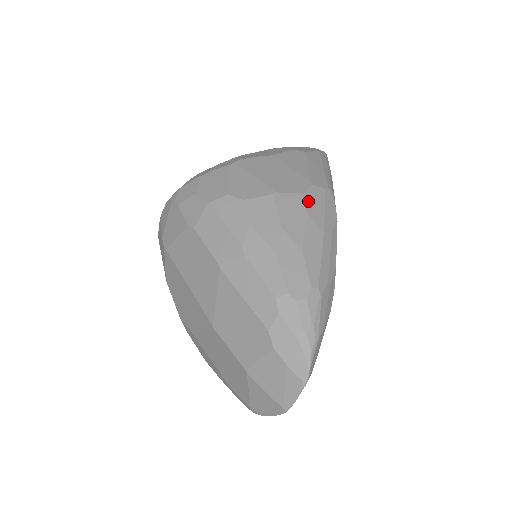
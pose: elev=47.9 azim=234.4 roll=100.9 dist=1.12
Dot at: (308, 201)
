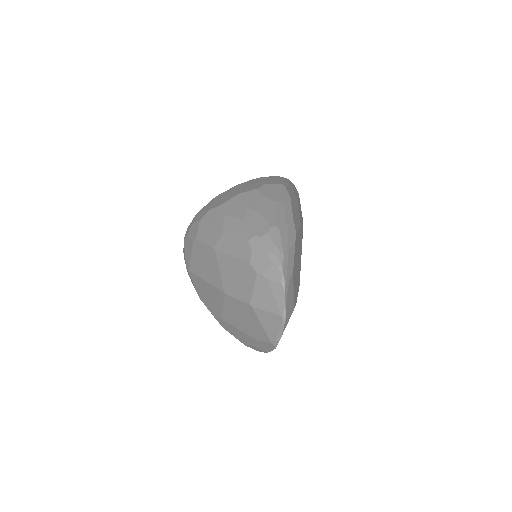
Dot at: (263, 191)
